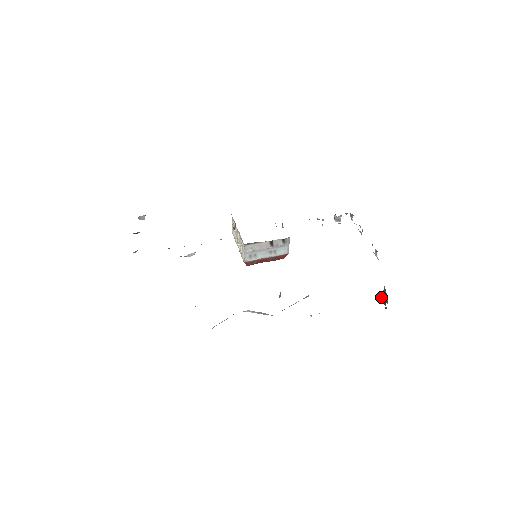
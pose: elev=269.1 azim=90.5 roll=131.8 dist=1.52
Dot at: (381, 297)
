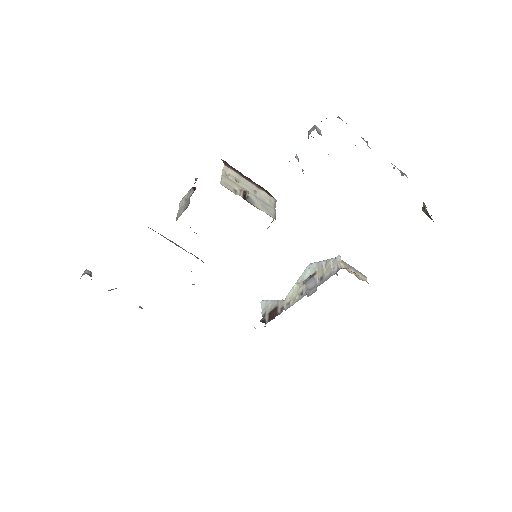
Dot at: occluded
